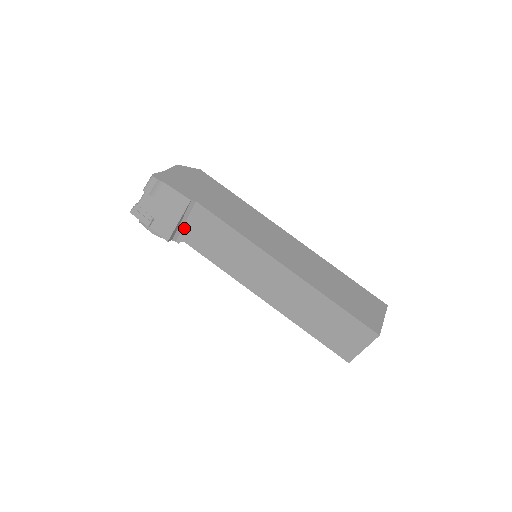
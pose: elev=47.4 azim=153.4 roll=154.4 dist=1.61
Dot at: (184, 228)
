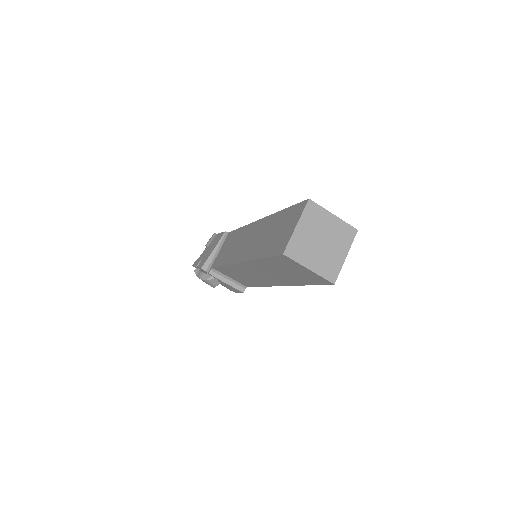
Dot at: (216, 257)
